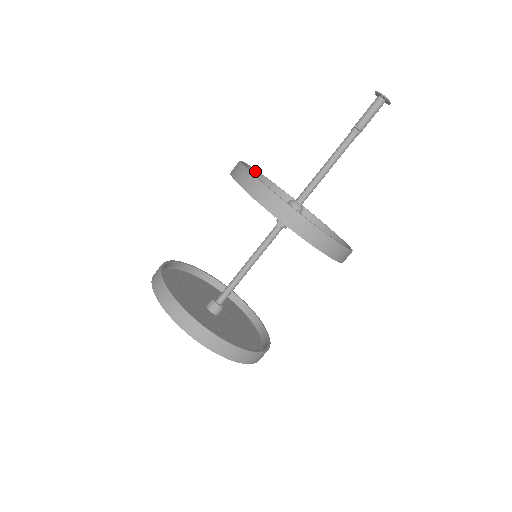
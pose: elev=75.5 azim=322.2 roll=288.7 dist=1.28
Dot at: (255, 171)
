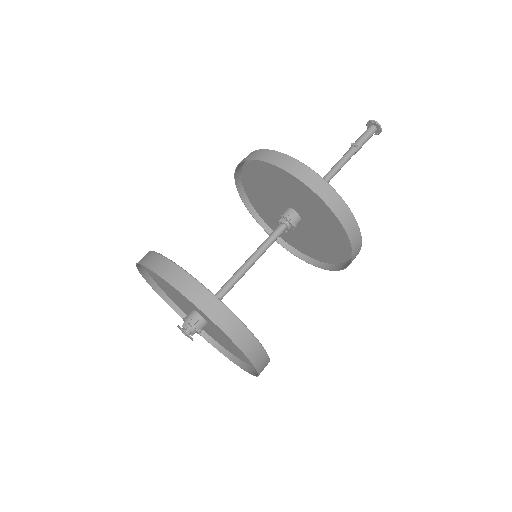
Dot at: occluded
